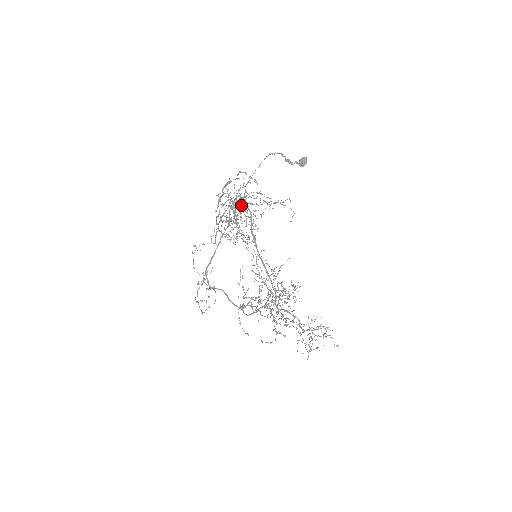
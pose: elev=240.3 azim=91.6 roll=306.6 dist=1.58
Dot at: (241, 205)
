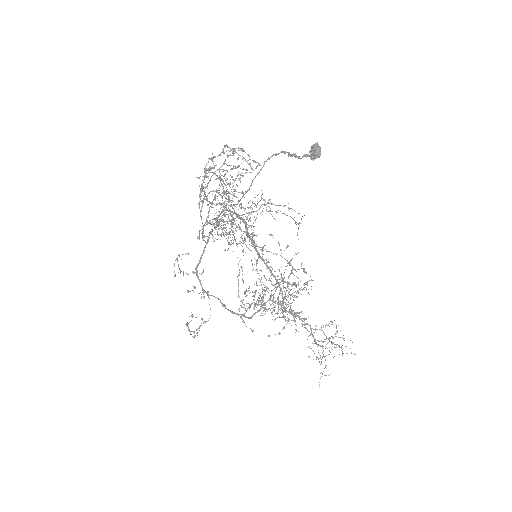
Dot at: (229, 232)
